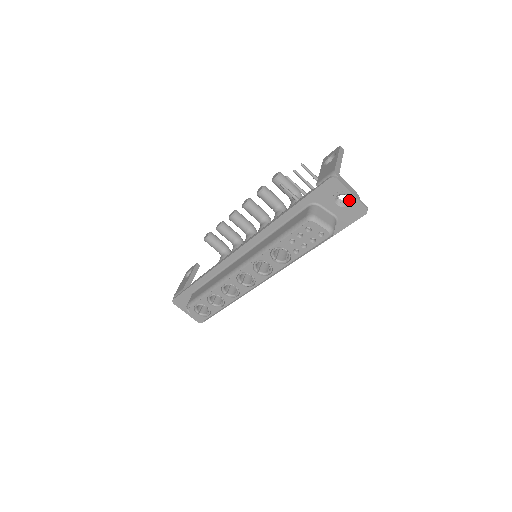
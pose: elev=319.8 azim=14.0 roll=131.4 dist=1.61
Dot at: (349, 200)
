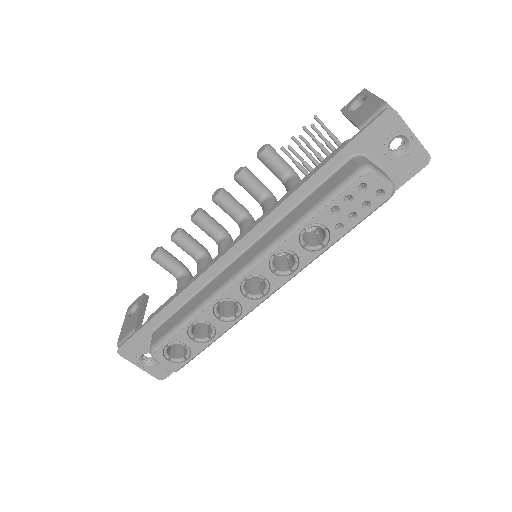
Dot at: (407, 145)
